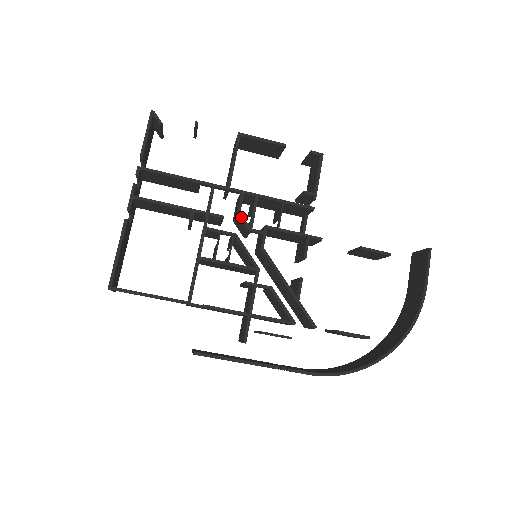
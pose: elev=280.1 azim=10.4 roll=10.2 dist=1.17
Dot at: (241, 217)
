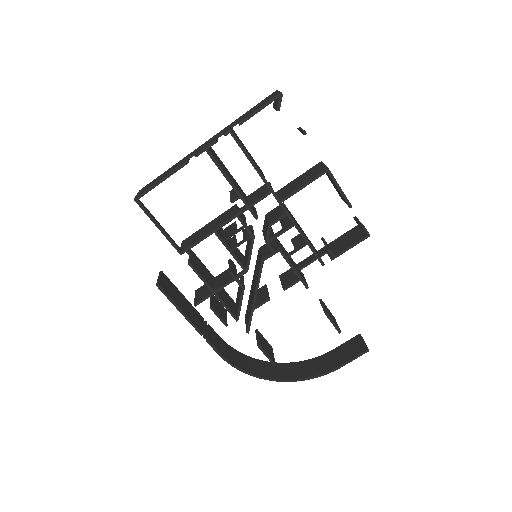
Dot at: (269, 229)
